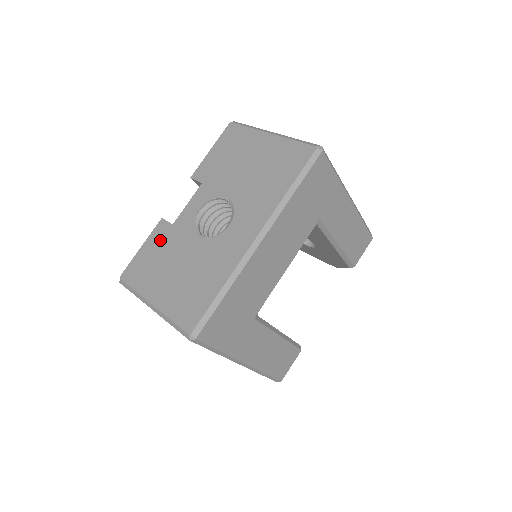
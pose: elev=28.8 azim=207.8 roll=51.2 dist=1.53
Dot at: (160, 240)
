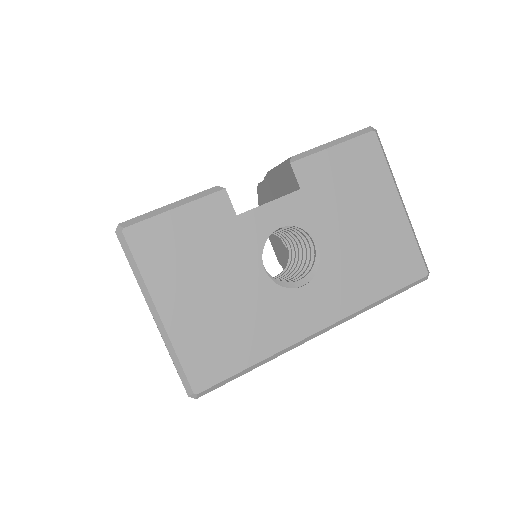
Dot at: (209, 224)
